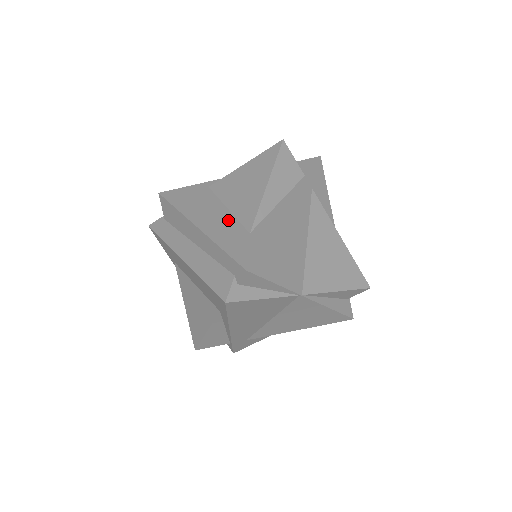
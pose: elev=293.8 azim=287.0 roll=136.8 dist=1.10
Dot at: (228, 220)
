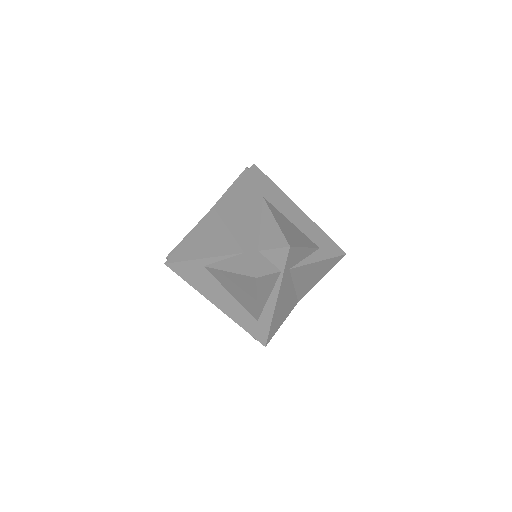
Dot at: (237, 307)
